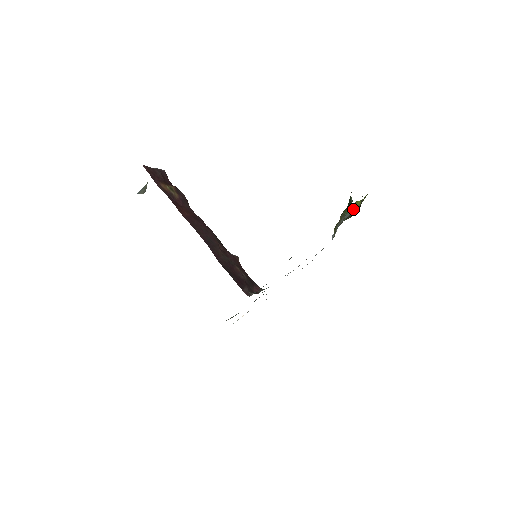
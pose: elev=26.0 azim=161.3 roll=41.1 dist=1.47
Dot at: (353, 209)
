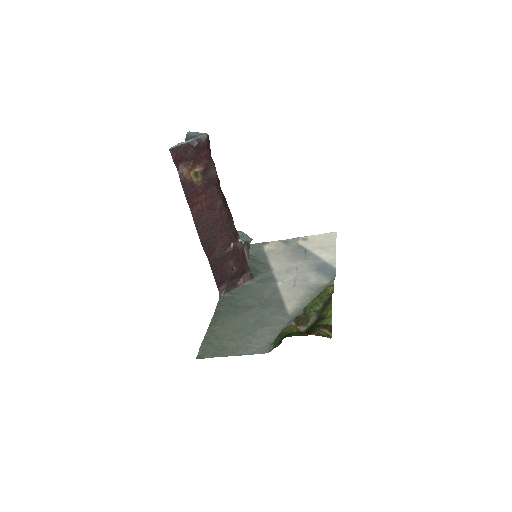
Dot at: (328, 307)
